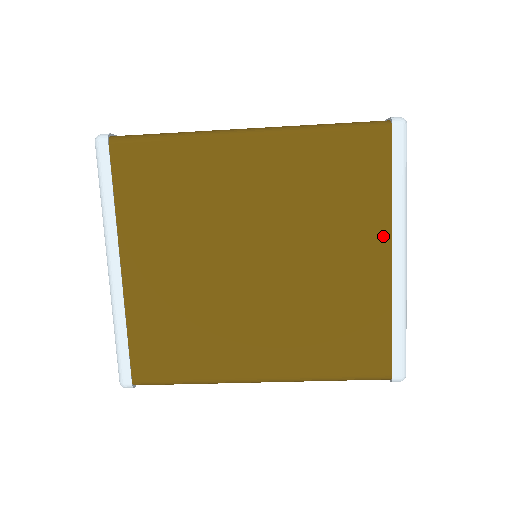
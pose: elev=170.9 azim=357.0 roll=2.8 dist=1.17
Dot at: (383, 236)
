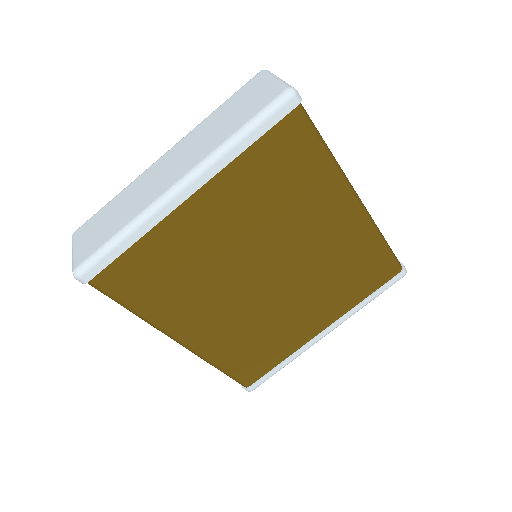
Dot at: (333, 318)
